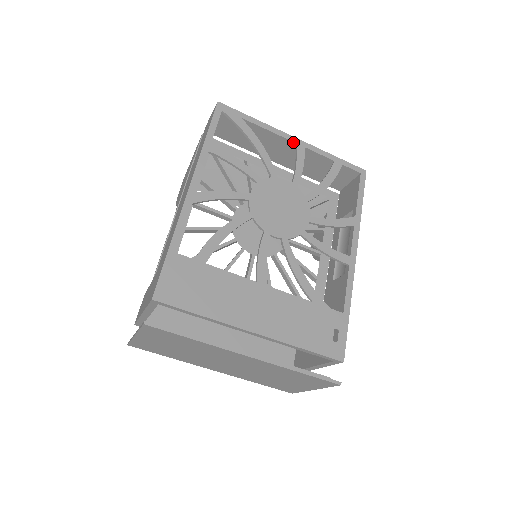
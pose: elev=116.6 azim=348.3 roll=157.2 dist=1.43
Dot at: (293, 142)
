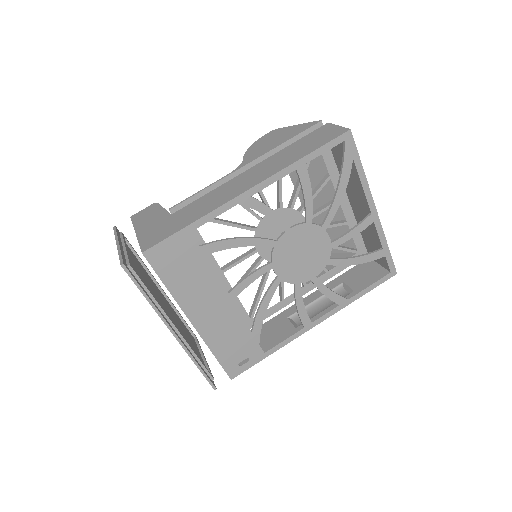
Dot at: (370, 210)
